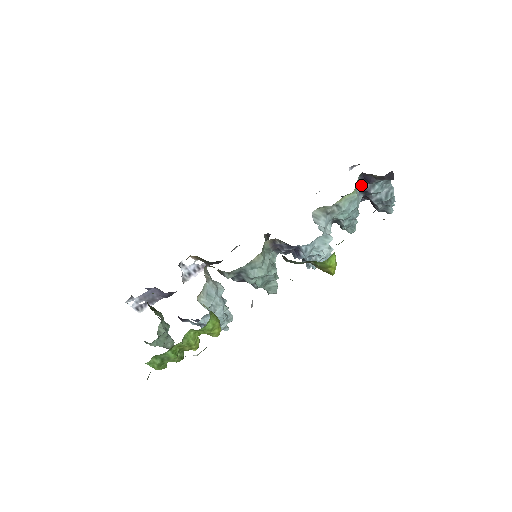
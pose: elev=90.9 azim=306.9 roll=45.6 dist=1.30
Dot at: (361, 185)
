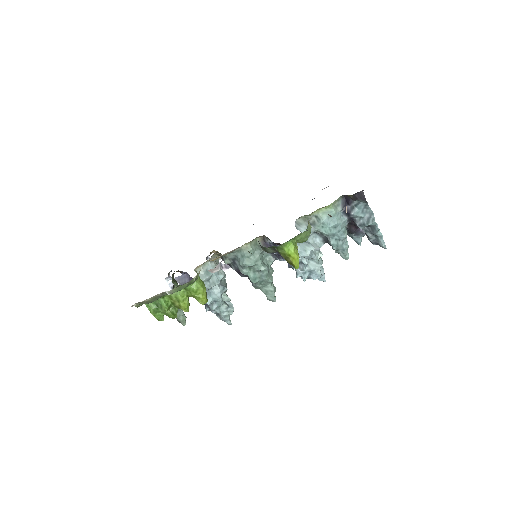
Dot at: (344, 207)
